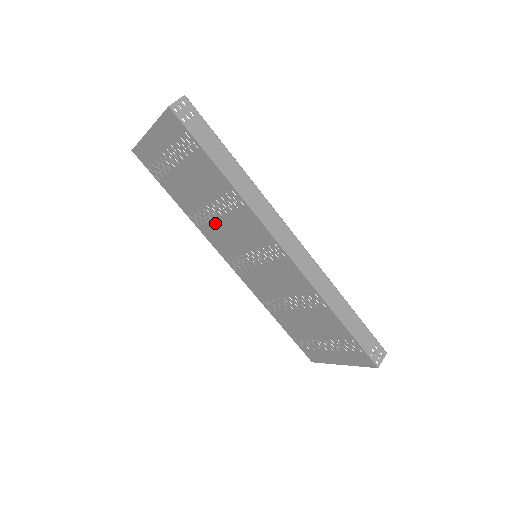
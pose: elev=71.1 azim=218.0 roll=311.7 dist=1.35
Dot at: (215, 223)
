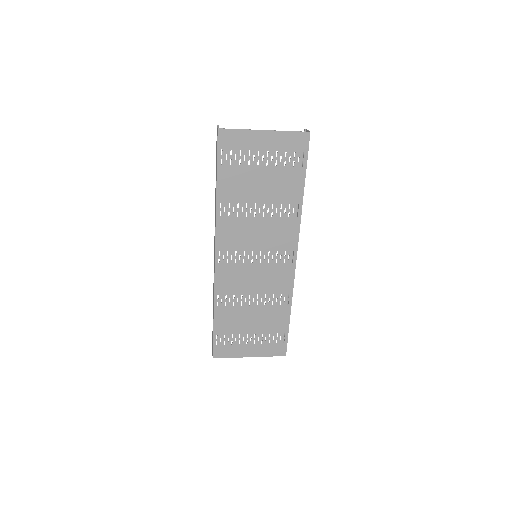
Dot at: (247, 220)
